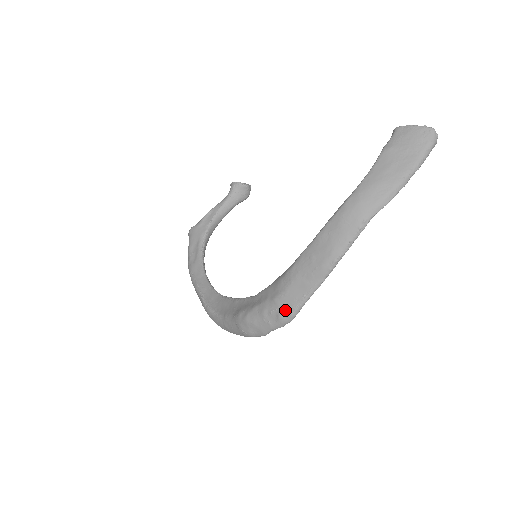
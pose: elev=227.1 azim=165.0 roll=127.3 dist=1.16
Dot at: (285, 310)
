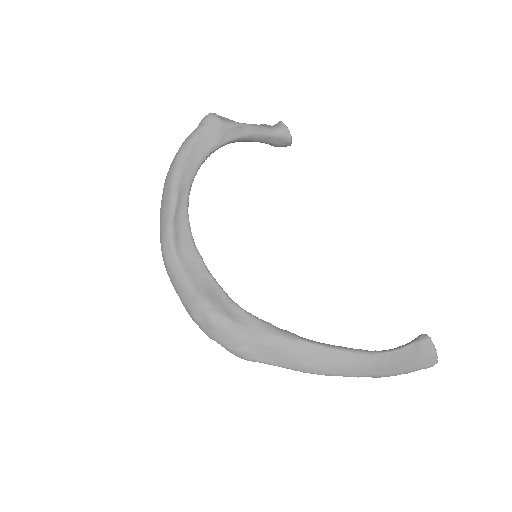
Dot at: (250, 353)
